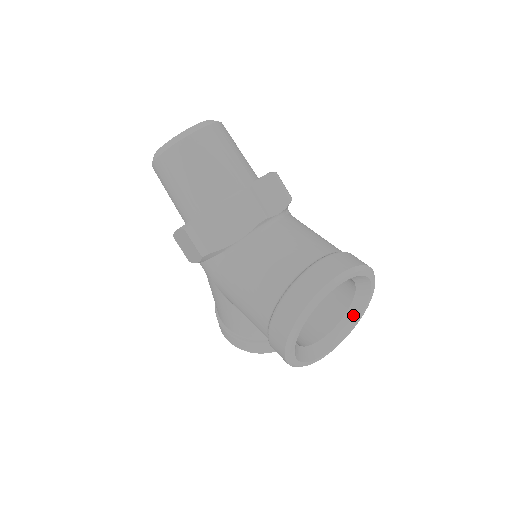
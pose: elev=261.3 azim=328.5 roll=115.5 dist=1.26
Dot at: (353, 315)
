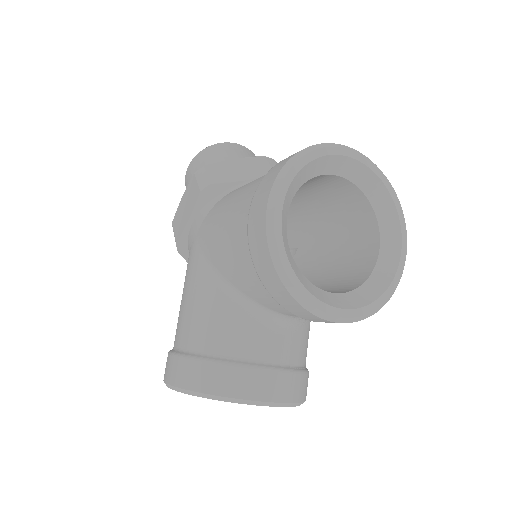
Dot at: (374, 288)
